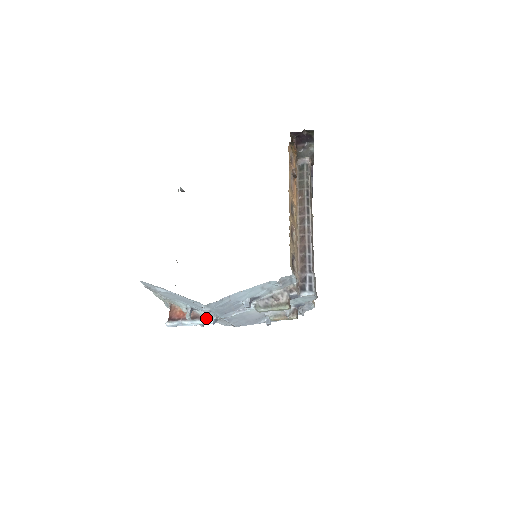
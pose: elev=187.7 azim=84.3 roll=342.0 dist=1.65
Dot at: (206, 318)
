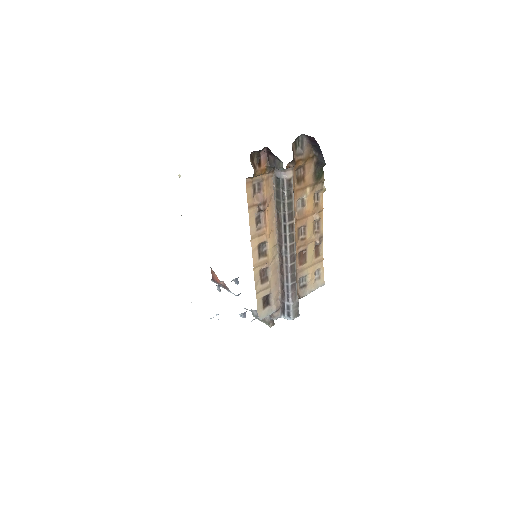
Dot at: (231, 292)
